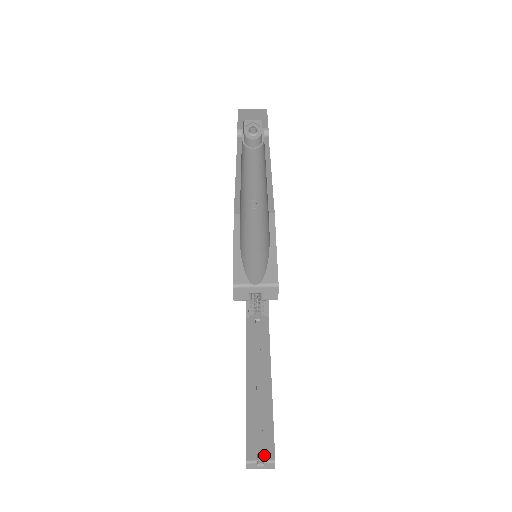
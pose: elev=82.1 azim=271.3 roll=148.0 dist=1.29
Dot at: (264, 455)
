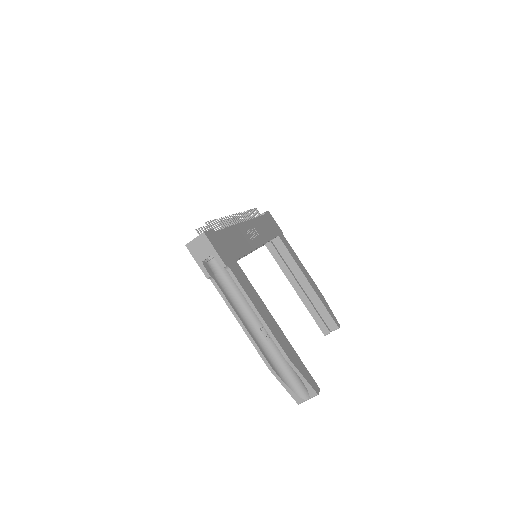
Dot at: (332, 328)
